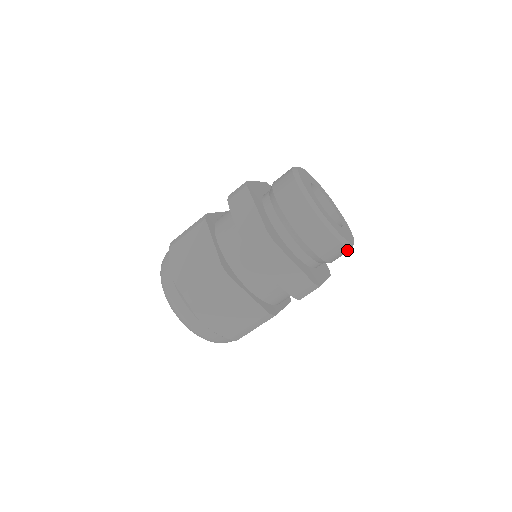
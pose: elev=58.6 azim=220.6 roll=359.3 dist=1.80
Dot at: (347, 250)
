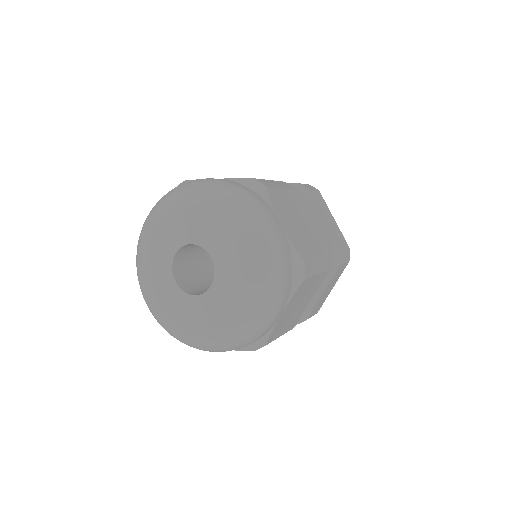
Dot at: occluded
